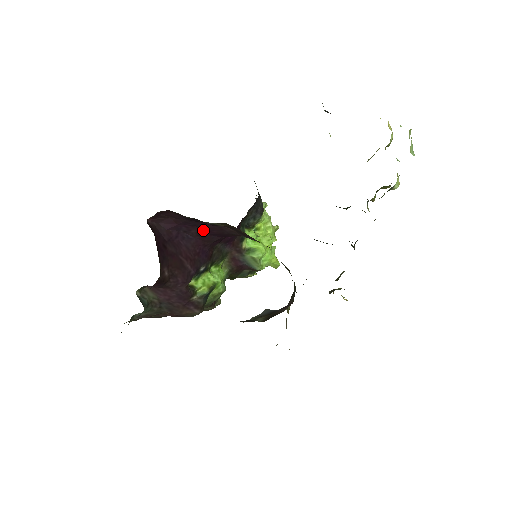
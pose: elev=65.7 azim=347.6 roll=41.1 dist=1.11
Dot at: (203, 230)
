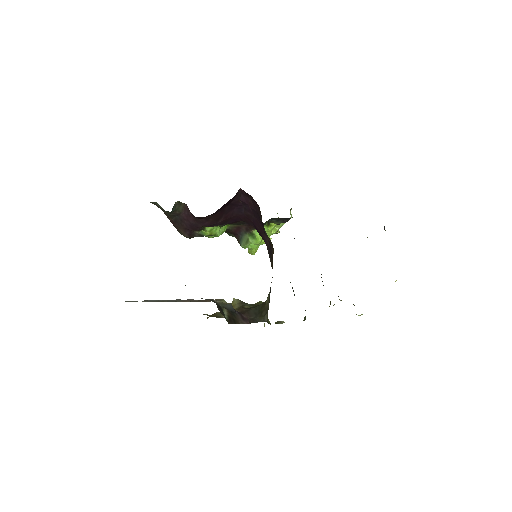
Dot at: (254, 219)
